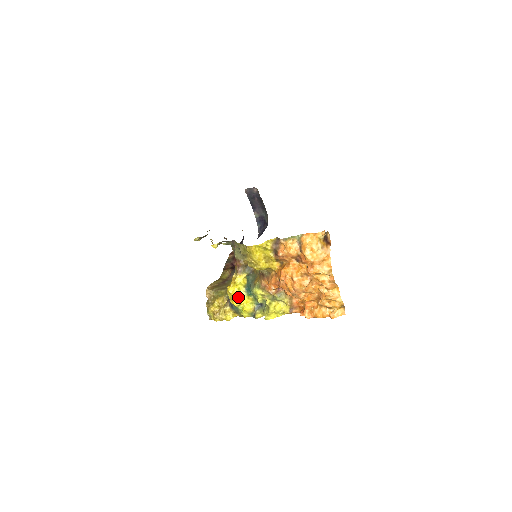
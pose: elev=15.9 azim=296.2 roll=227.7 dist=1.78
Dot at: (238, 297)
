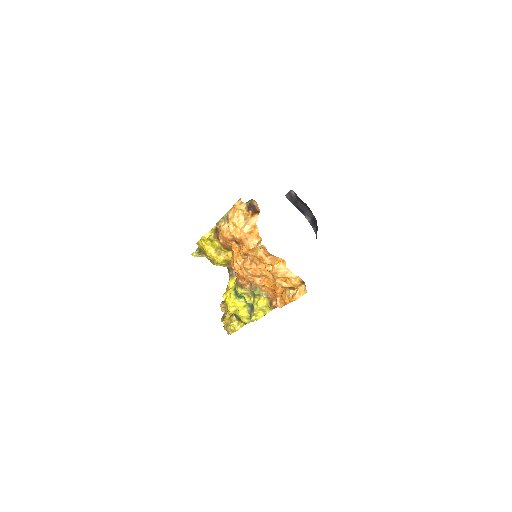
Dot at: (230, 302)
